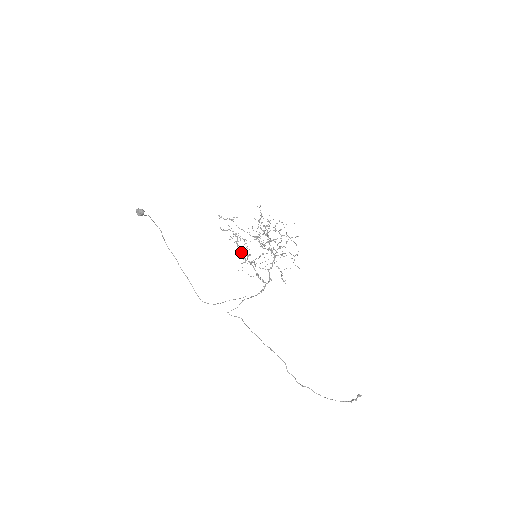
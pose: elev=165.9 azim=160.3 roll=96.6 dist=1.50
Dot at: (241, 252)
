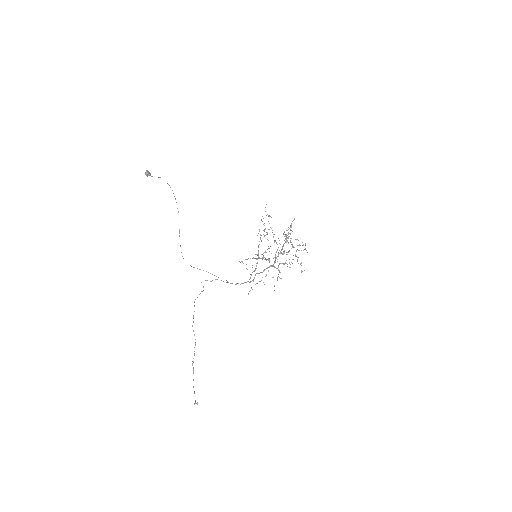
Dot at: occluded
